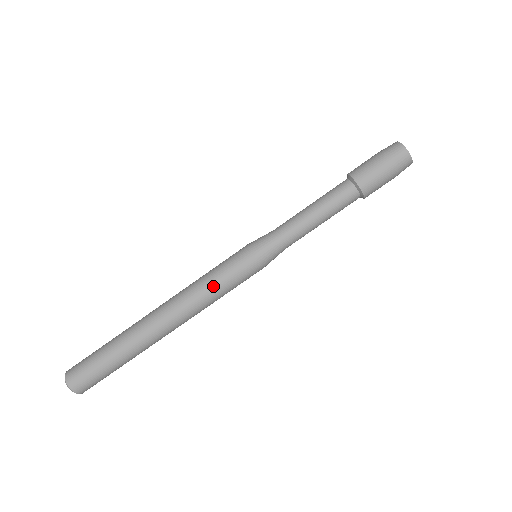
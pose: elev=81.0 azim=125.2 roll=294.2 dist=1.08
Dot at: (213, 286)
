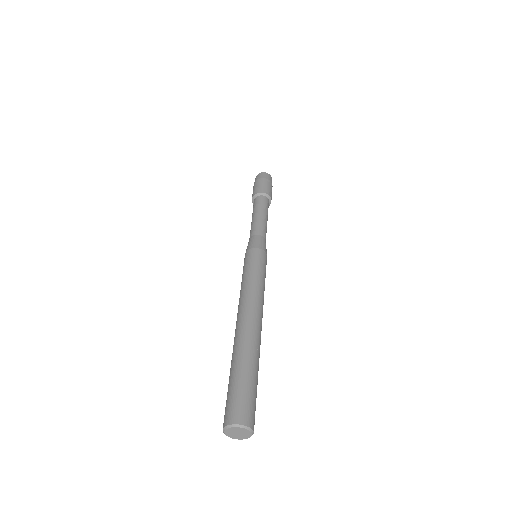
Dot at: (242, 281)
